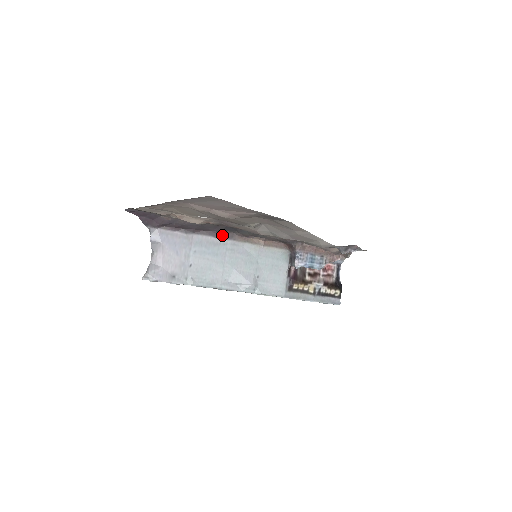
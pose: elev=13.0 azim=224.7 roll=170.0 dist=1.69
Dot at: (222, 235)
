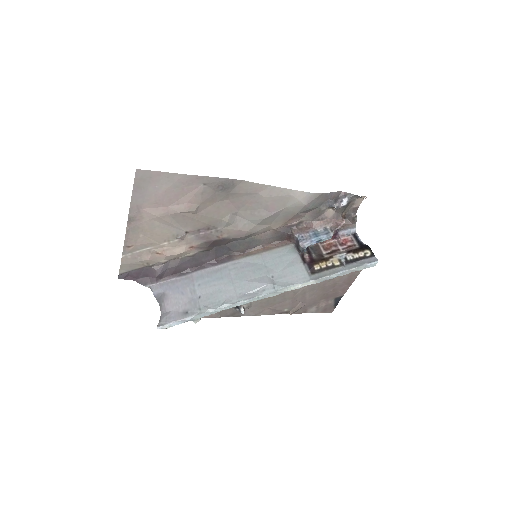
Dot at: (219, 262)
